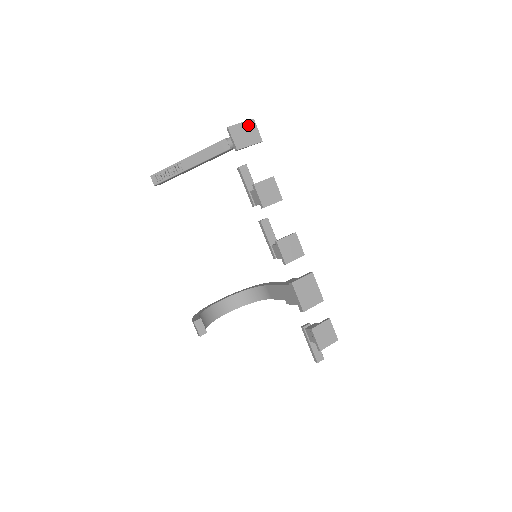
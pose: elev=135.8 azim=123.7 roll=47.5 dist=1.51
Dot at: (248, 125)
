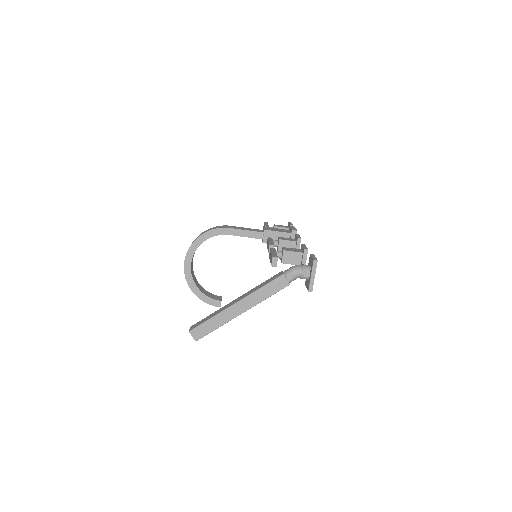
Dot at: (315, 268)
